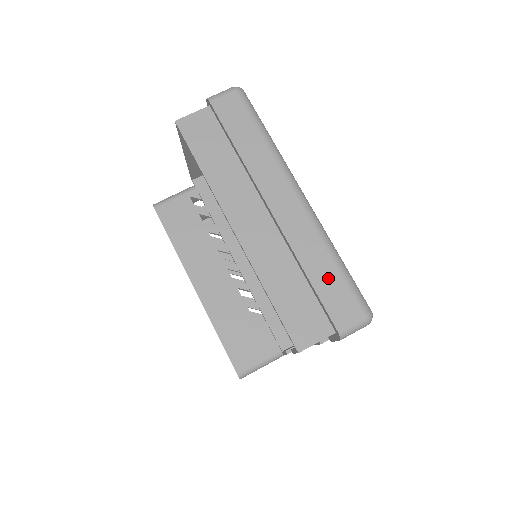
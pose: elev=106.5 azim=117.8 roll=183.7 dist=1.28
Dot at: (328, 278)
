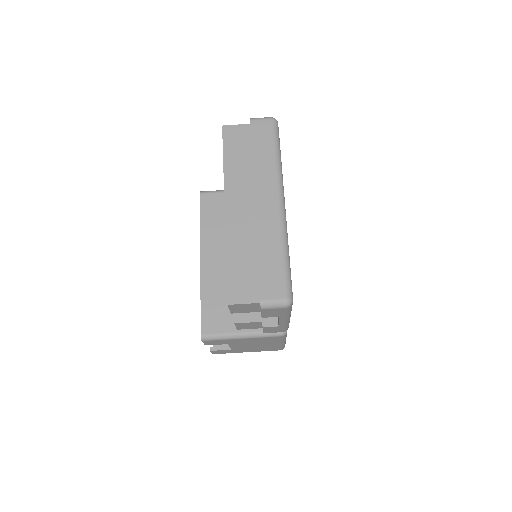
Dot at: (272, 263)
